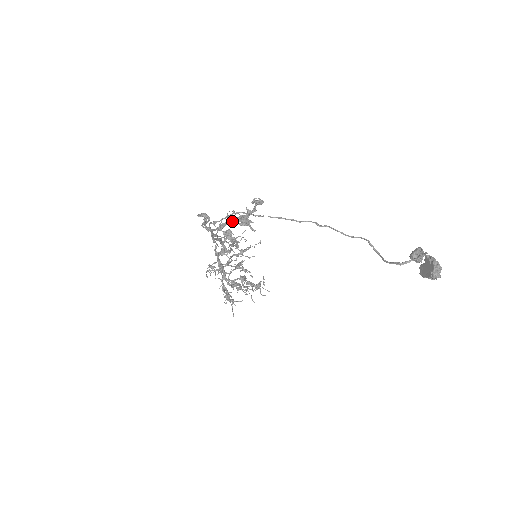
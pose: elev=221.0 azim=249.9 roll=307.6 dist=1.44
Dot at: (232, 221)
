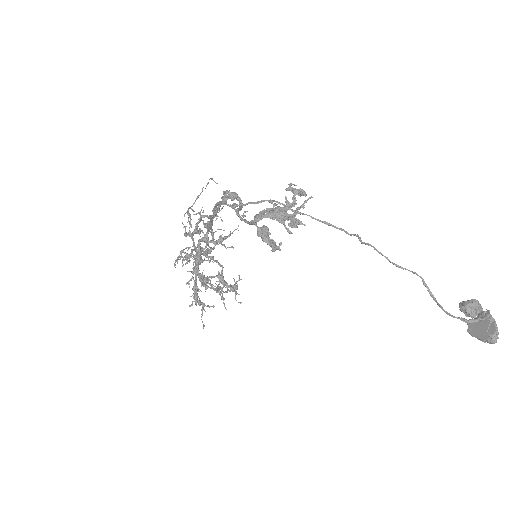
Dot at: (274, 215)
